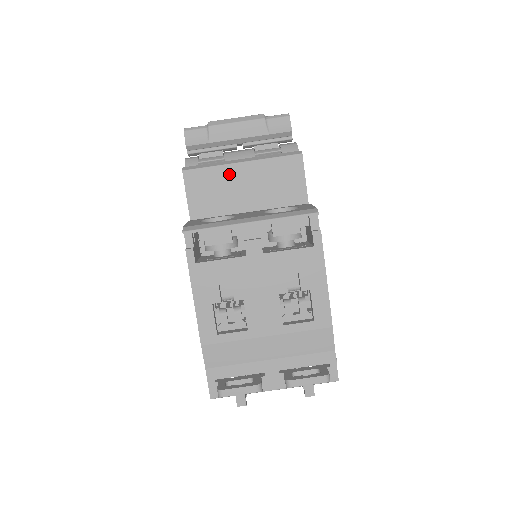
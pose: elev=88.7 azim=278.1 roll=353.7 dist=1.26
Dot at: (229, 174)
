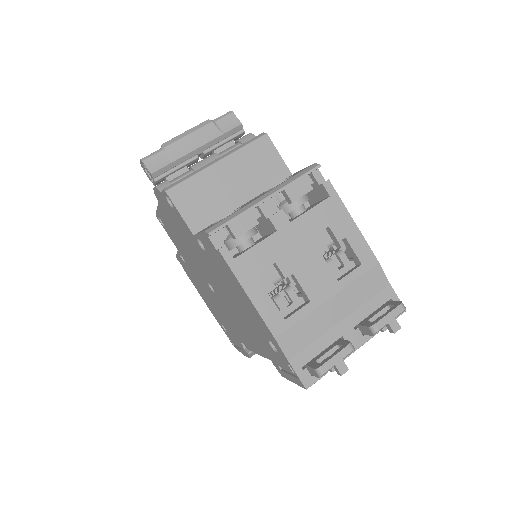
Dot at: (211, 177)
